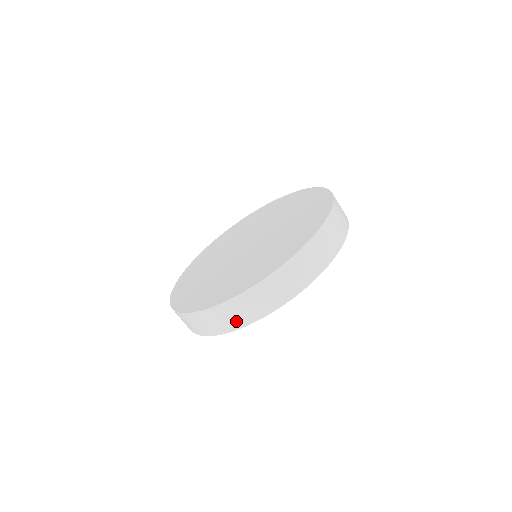
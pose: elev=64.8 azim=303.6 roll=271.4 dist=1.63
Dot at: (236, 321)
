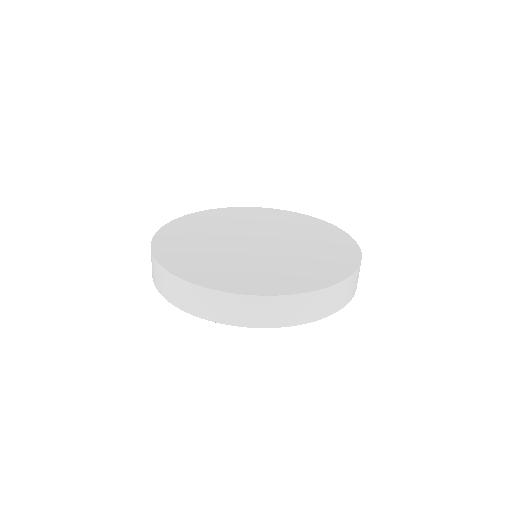
Dot at: (222, 315)
